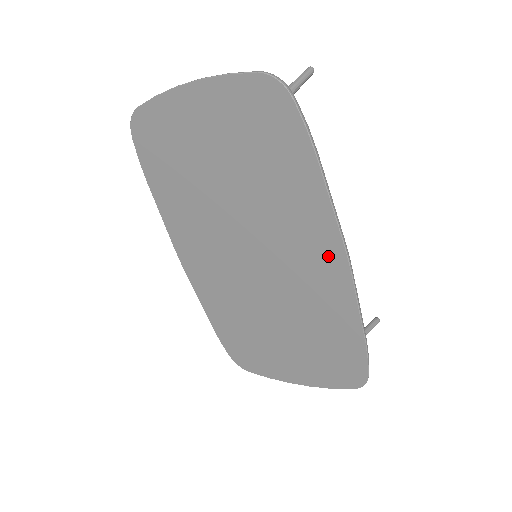
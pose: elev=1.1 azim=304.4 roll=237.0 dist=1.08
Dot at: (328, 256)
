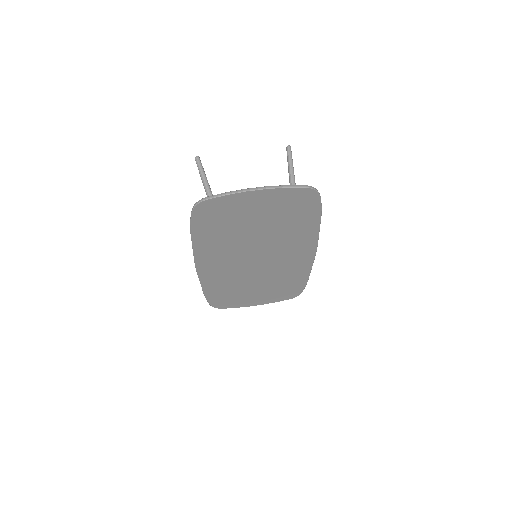
Dot at: (306, 252)
